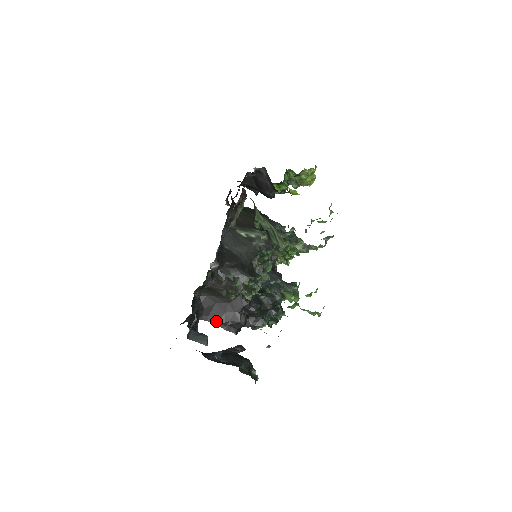
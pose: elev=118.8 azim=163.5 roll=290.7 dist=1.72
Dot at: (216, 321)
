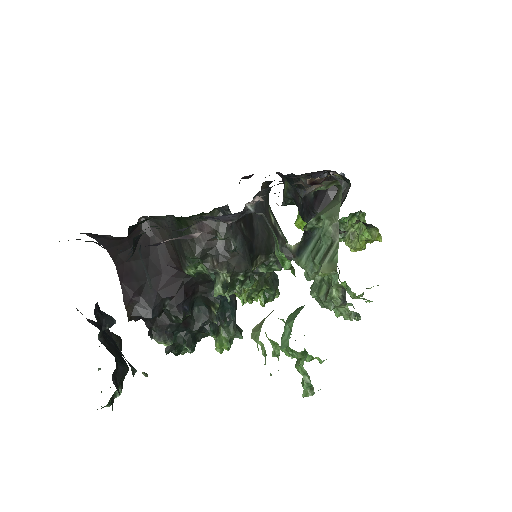
Dot at: (126, 278)
